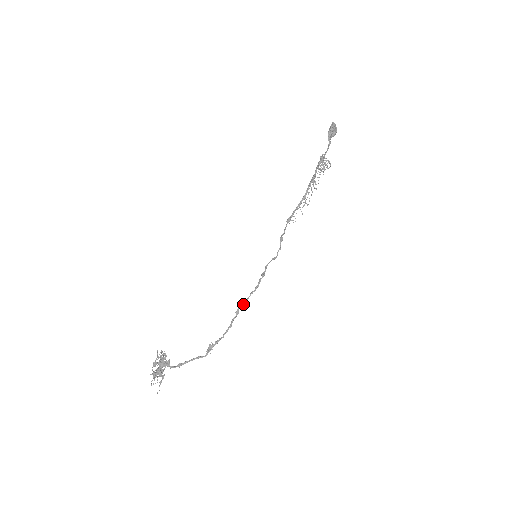
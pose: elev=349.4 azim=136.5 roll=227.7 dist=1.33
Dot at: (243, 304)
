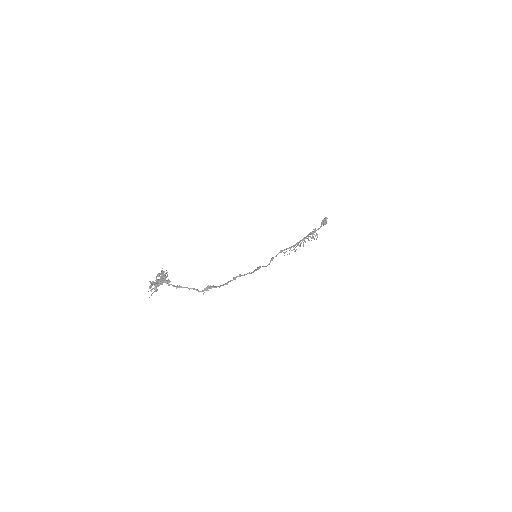
Dot at: occluded
